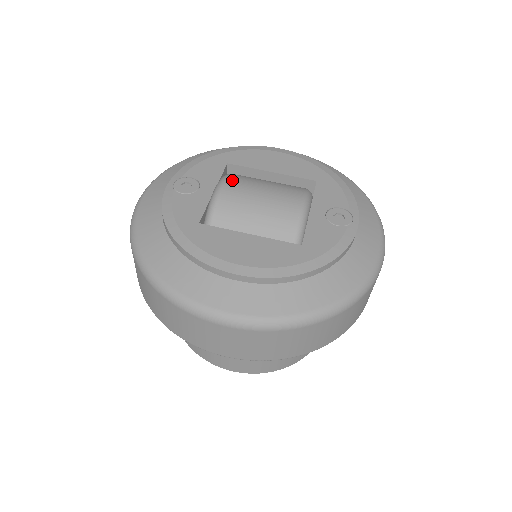
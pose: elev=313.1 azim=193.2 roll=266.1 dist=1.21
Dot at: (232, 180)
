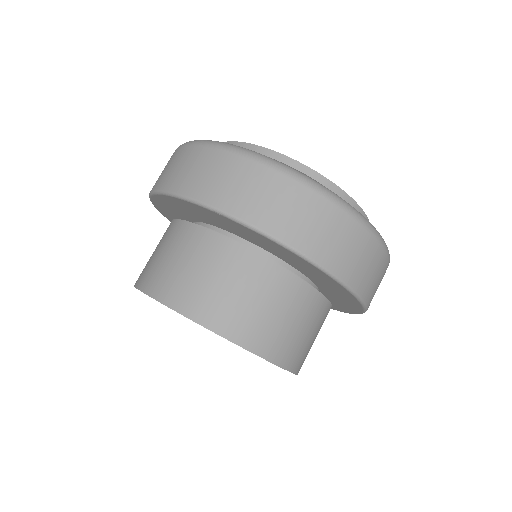
Dot at: occluded
